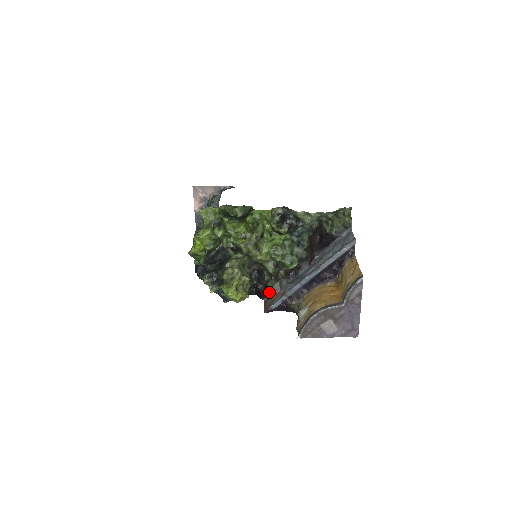
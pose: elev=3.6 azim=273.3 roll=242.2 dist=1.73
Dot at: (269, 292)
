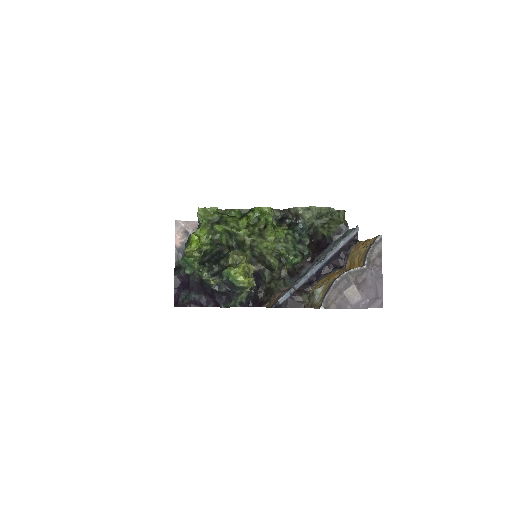
Dot at: (273, 291)
